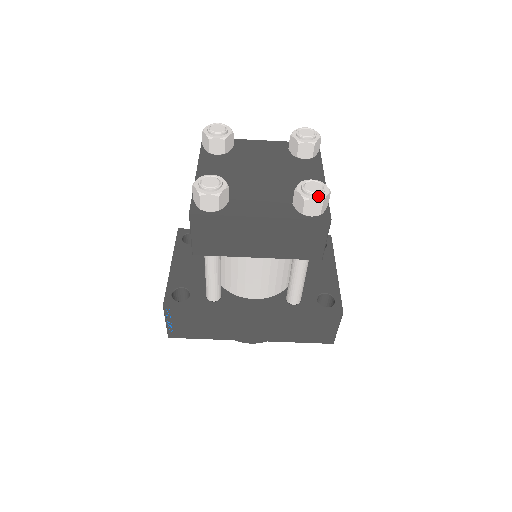
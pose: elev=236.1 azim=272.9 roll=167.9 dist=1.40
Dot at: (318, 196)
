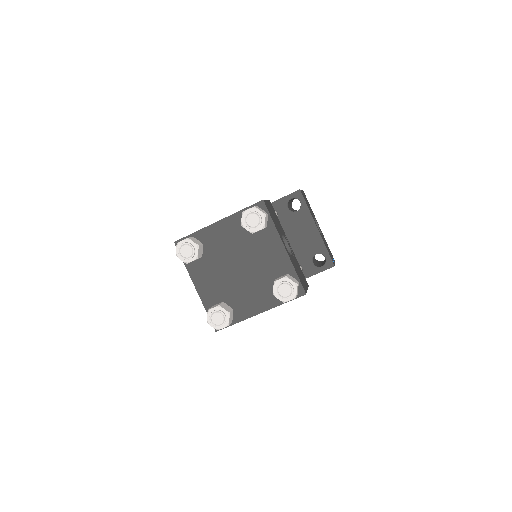
Dot at: (291, 296)
